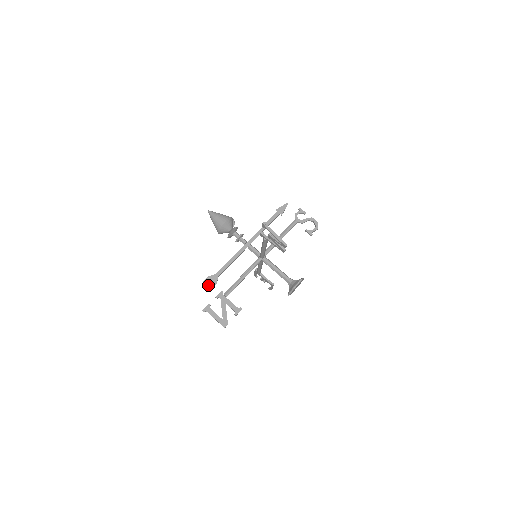
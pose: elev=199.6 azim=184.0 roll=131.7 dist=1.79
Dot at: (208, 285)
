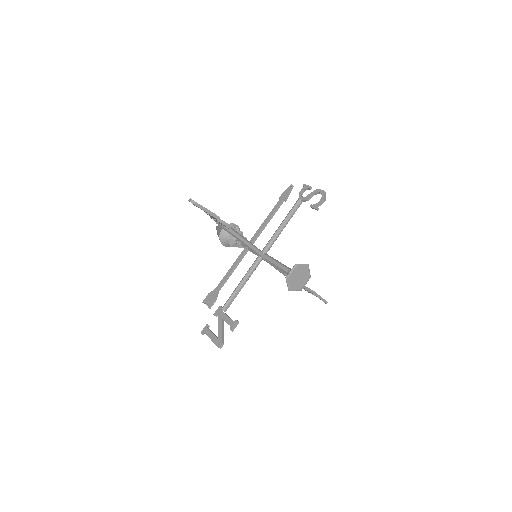
Dot at: (207, 303)
